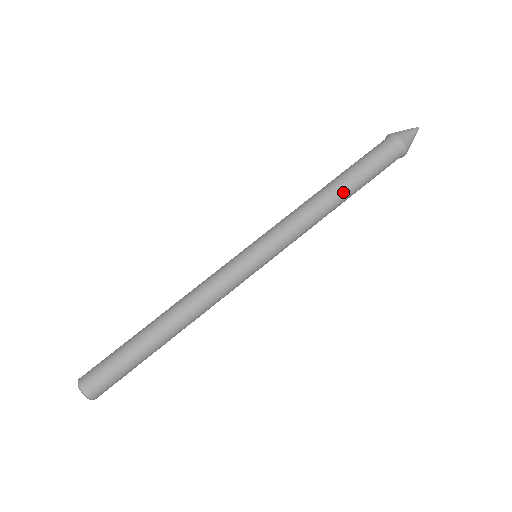
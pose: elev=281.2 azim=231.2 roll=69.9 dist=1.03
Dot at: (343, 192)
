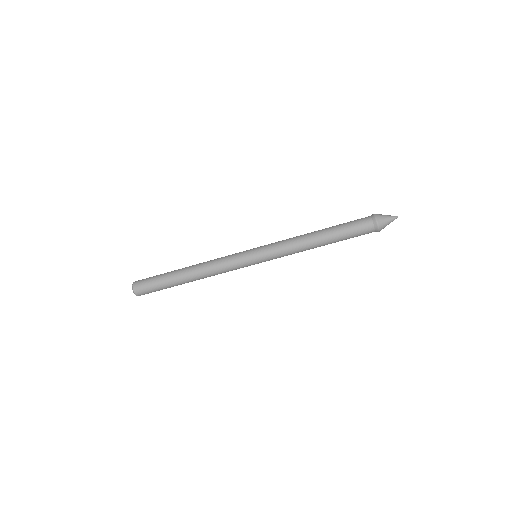
Dot at: (323, 237)
